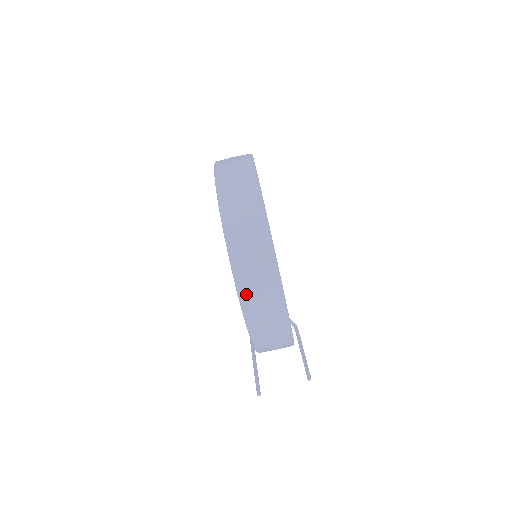
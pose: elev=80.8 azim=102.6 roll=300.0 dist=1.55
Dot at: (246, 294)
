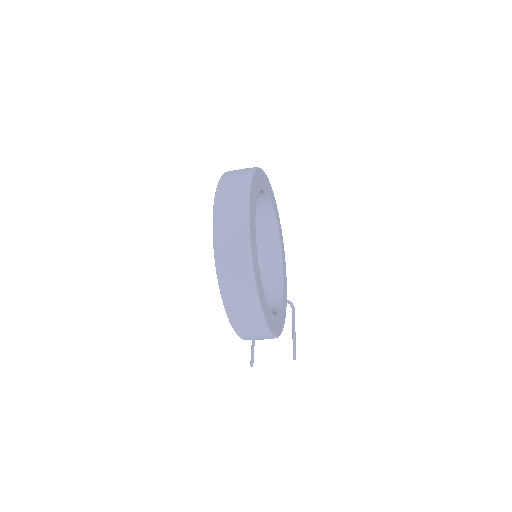
Dot at: (231, 310)
